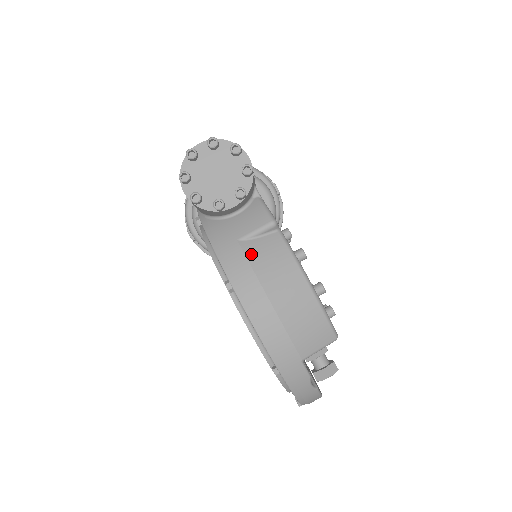
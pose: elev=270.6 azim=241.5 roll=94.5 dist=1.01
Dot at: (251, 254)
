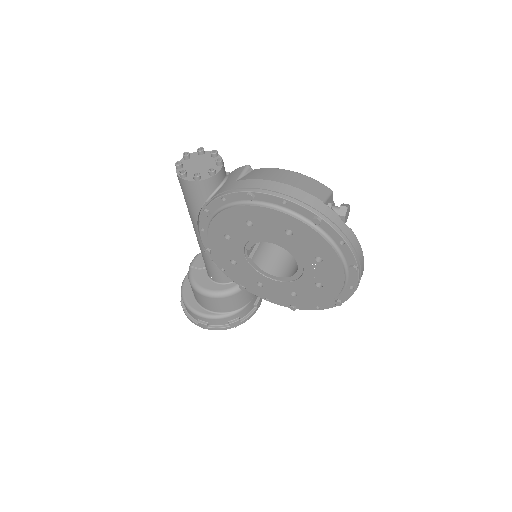
Dot at: (248, 178)
